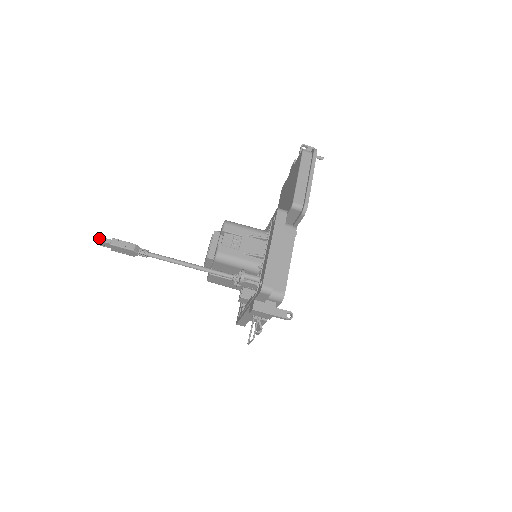
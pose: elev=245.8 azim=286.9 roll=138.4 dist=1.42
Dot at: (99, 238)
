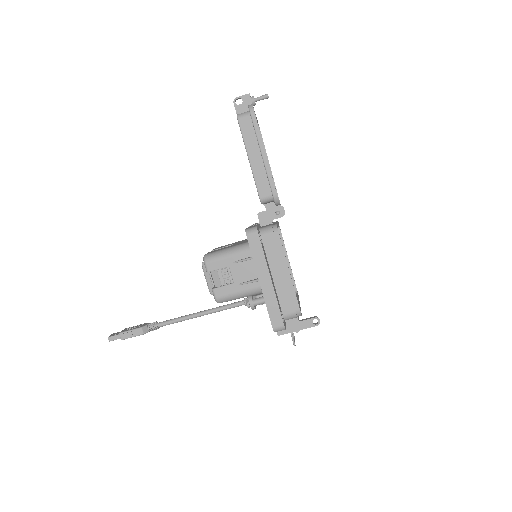
Dot at: (109, 339)
